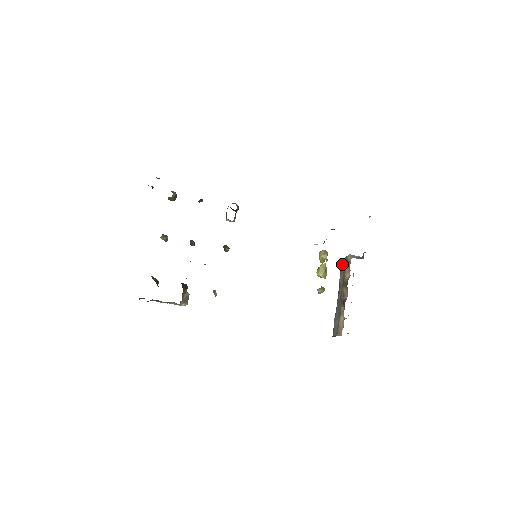
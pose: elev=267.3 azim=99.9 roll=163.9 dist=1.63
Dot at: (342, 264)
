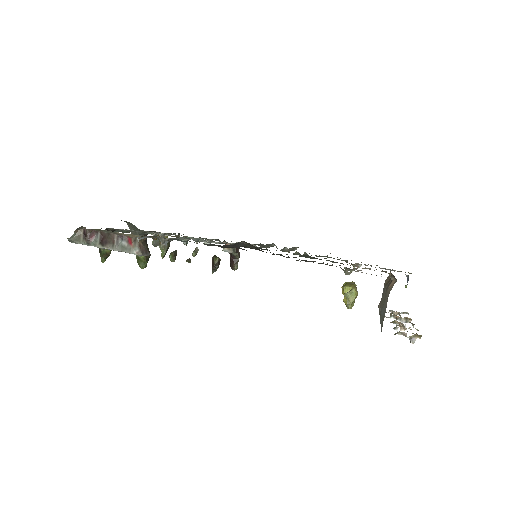
Dot at: occluded
